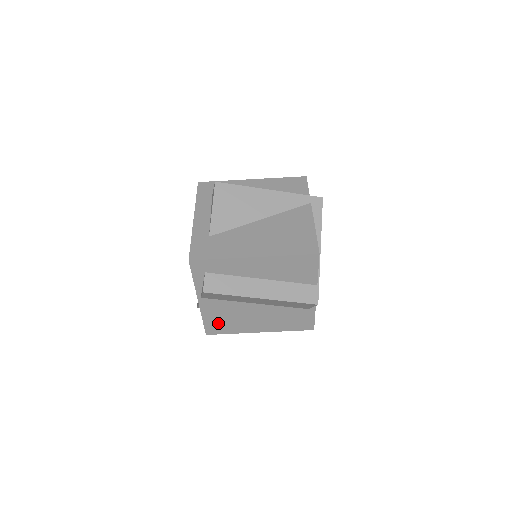
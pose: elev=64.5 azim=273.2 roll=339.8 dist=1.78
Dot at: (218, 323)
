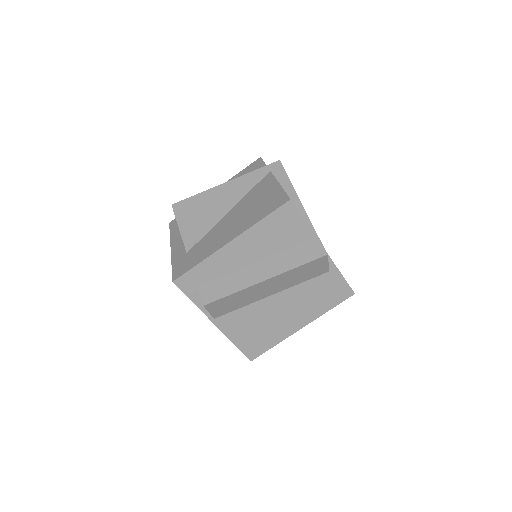
Dot at: (252, 340)
